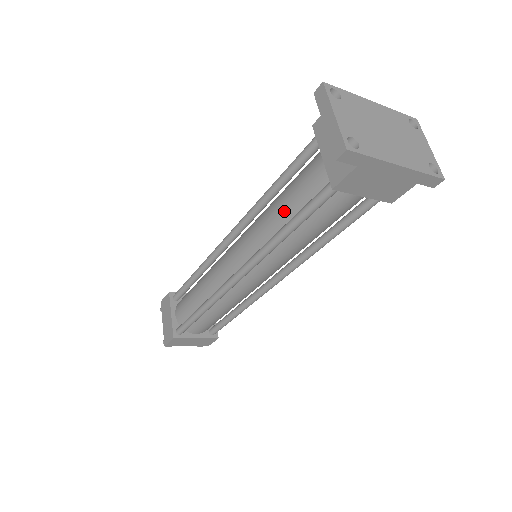
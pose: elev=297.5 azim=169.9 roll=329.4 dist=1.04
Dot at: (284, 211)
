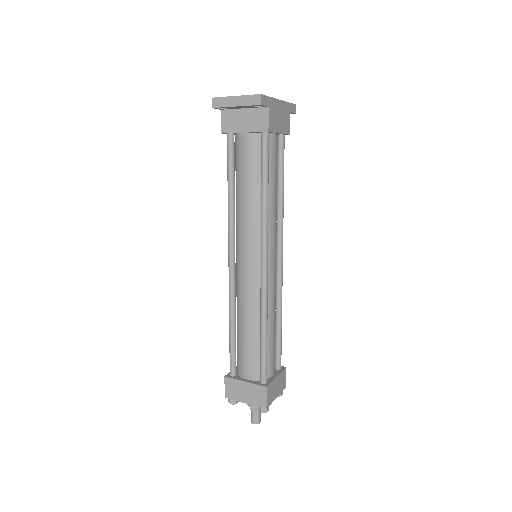
Dot at: (252, 188)
